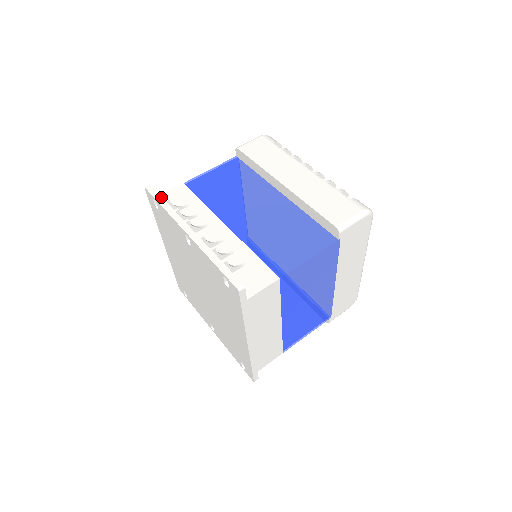
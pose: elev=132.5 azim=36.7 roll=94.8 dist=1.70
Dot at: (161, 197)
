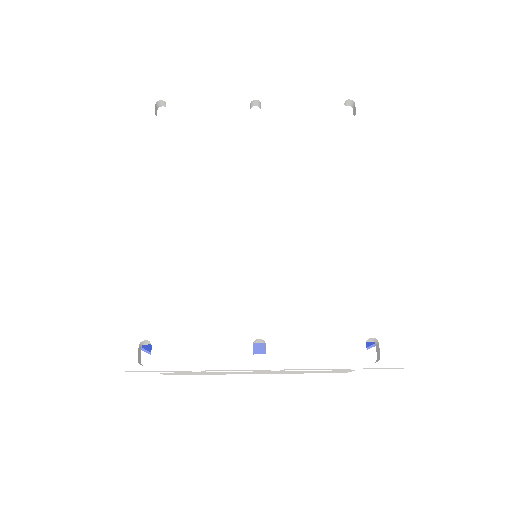
Dot at: occluded
